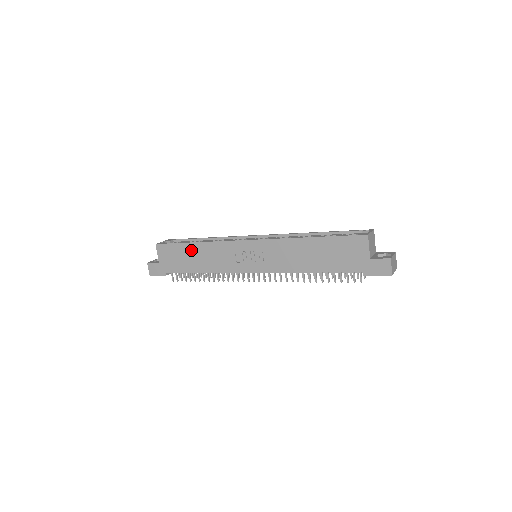
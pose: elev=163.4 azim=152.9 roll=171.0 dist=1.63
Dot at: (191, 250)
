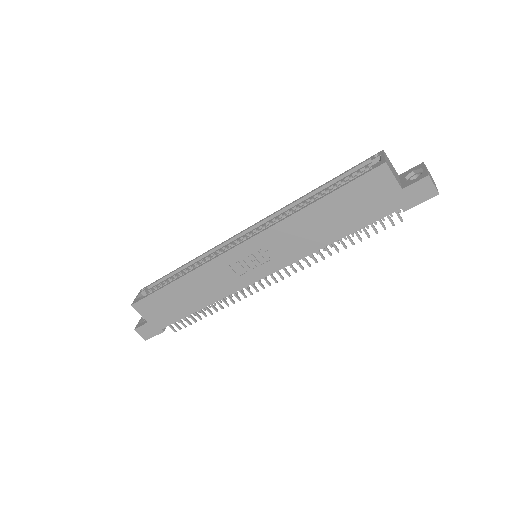
Dot at: (176, 291)
